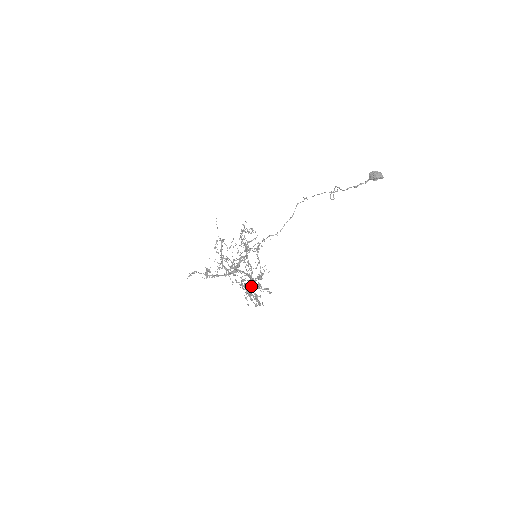
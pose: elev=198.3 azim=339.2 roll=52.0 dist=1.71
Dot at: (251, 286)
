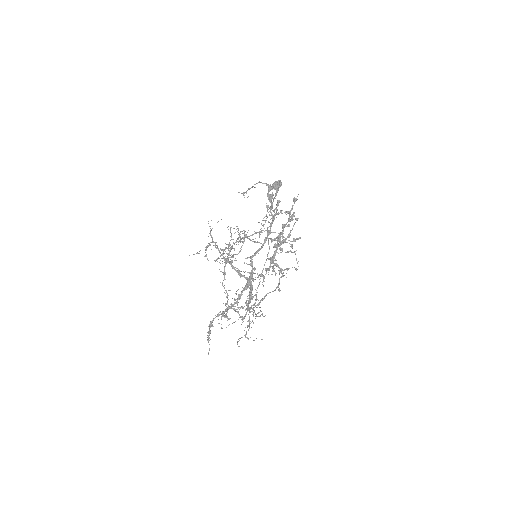
Dot at: (271, 194)
